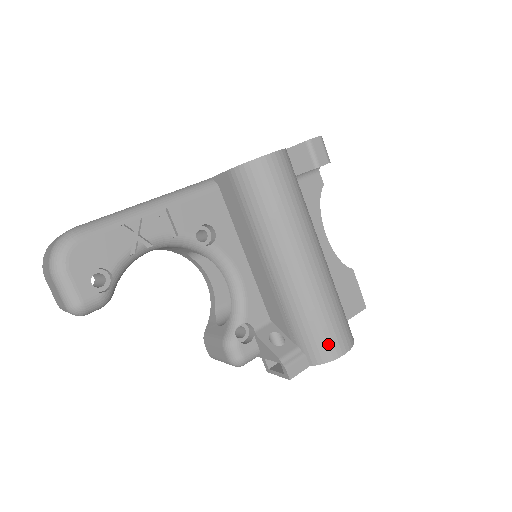
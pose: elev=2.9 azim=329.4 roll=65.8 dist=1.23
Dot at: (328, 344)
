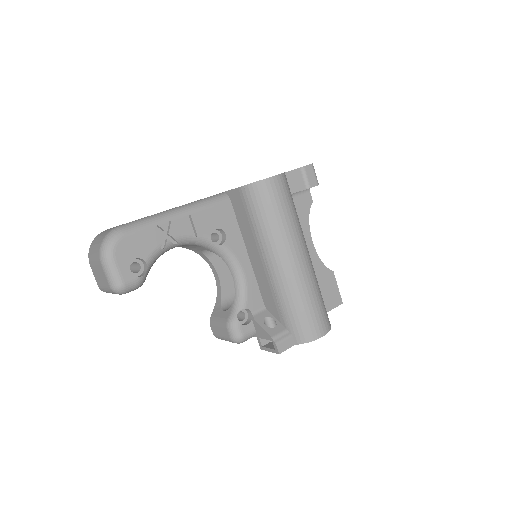
Dot at: (310, 327)
